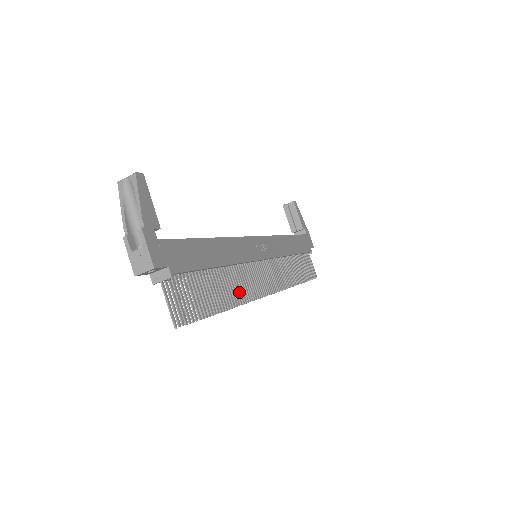
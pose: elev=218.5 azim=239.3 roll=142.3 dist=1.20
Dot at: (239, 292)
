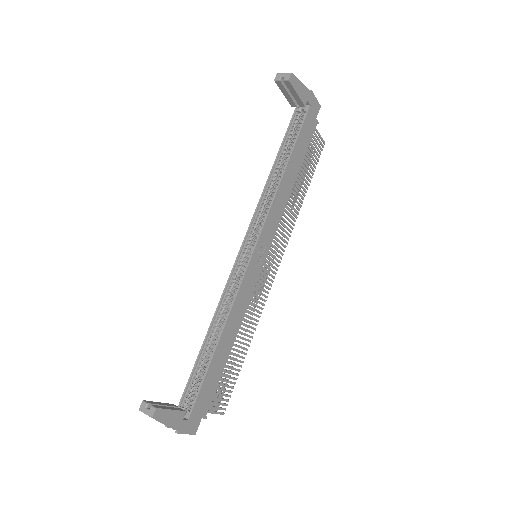
Dot at: occluded
